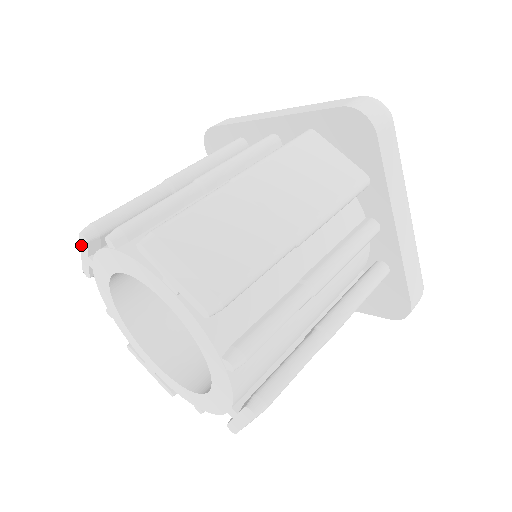
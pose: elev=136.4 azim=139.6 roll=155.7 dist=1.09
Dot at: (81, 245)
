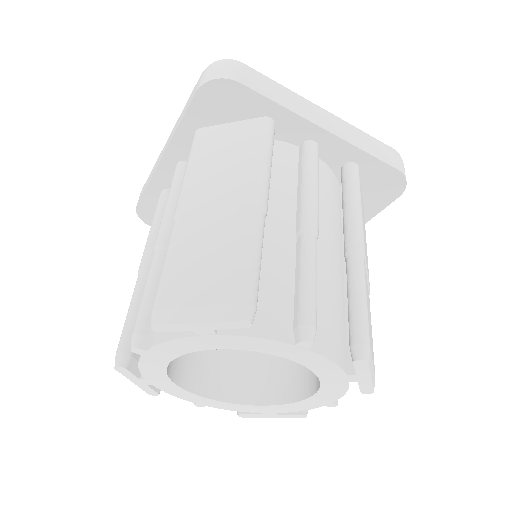
Dot at: (220, 323)
